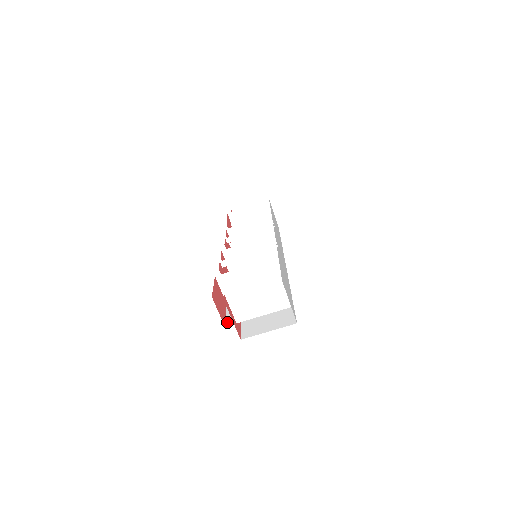
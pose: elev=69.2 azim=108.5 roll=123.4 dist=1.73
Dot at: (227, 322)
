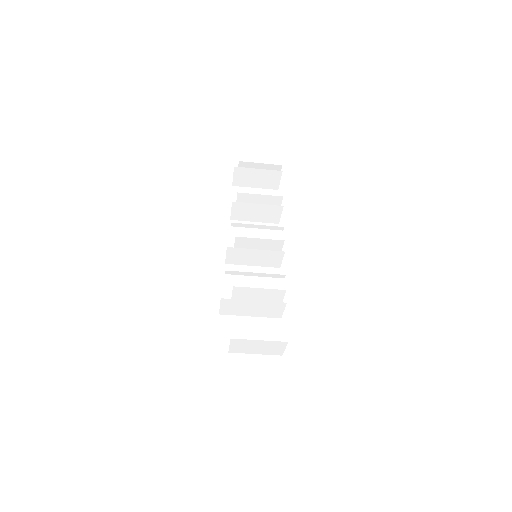
Dot at: (219, 346)
